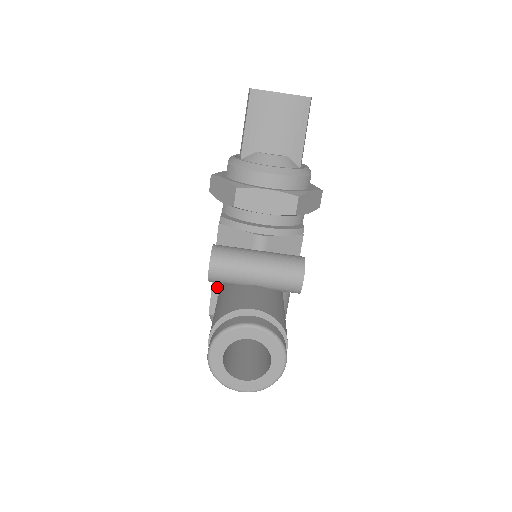
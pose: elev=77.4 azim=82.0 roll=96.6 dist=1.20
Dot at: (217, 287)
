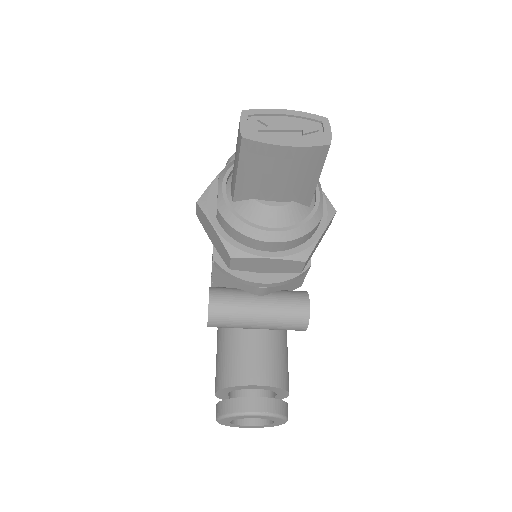
Dot at: occluded
